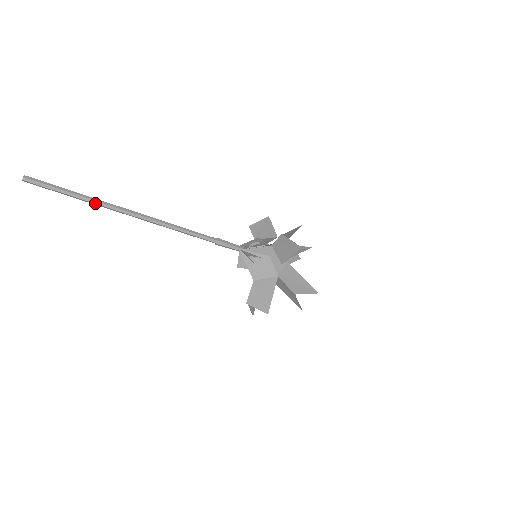
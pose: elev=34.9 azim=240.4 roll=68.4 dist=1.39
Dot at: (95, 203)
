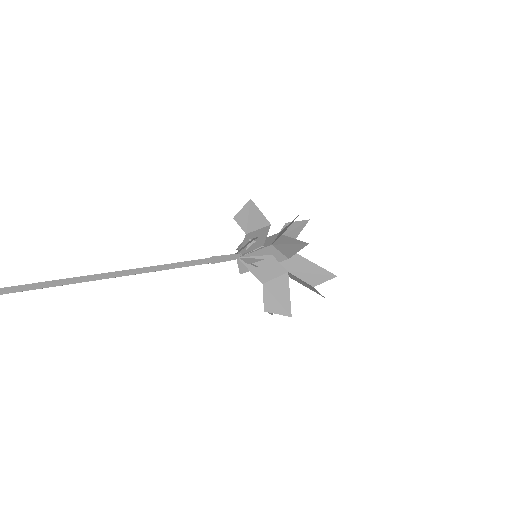
Dot at: (62, 285)
